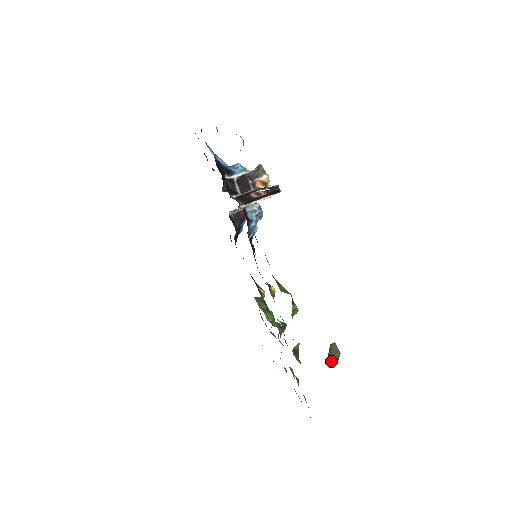
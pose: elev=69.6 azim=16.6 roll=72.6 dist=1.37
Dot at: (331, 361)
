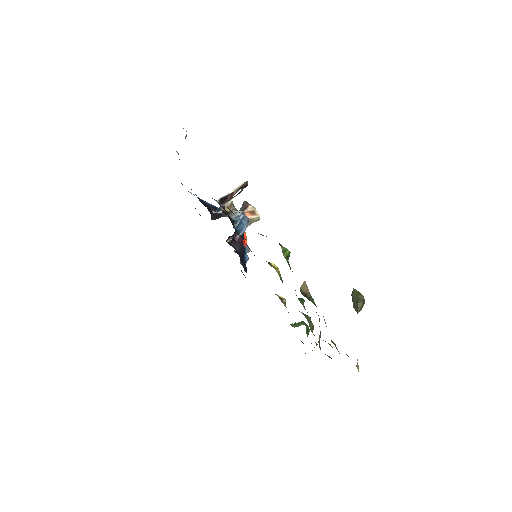
Dot at: (356, 306)
